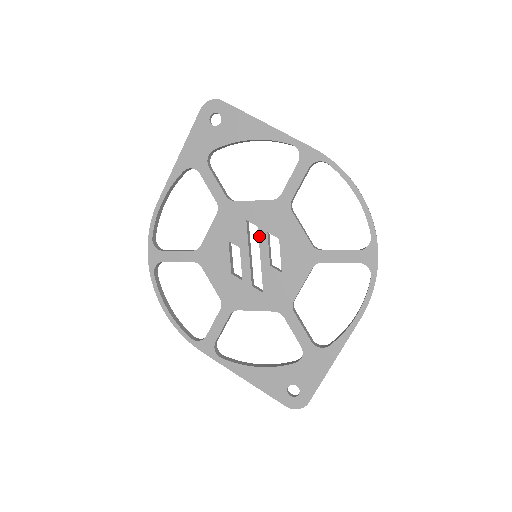
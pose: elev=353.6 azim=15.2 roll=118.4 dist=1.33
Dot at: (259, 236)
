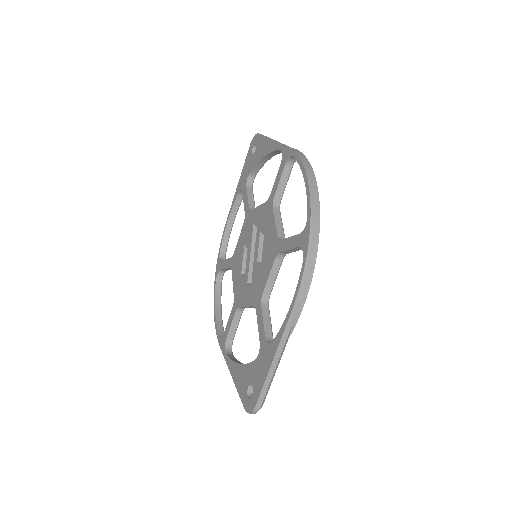
Dot at: (256, 236)
